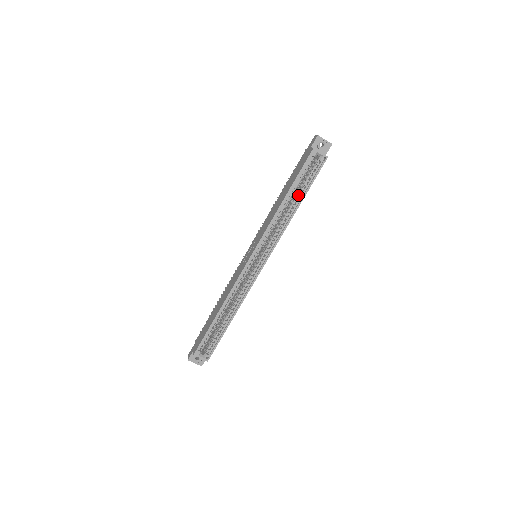
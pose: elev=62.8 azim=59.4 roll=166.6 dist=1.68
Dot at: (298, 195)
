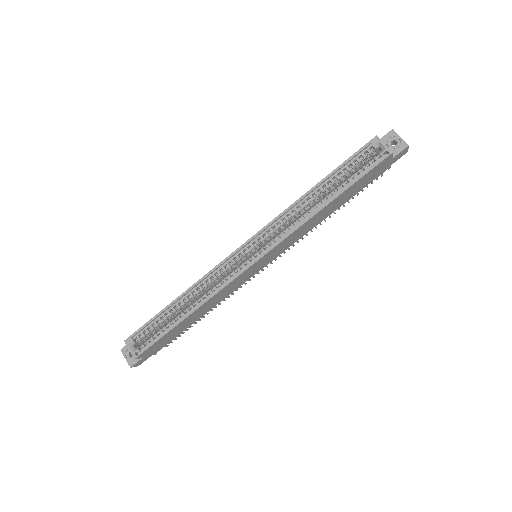
Dot at: (335, 190)
